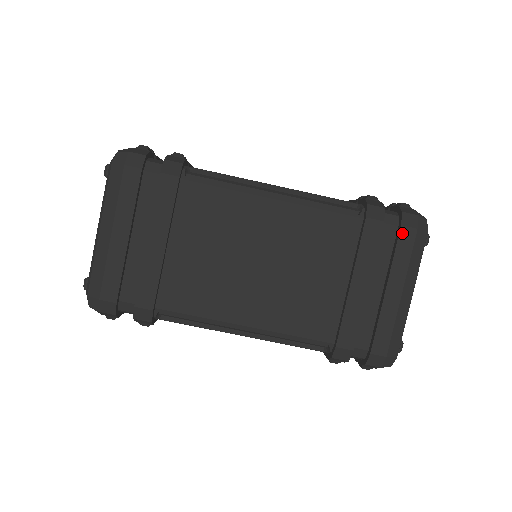
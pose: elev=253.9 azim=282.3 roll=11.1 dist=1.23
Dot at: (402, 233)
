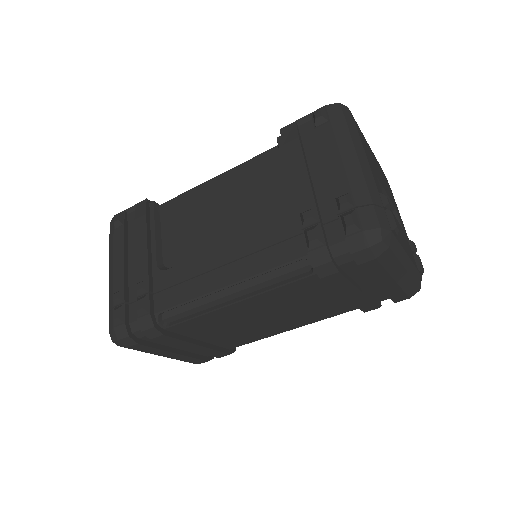
Dot at: (363, 267)
